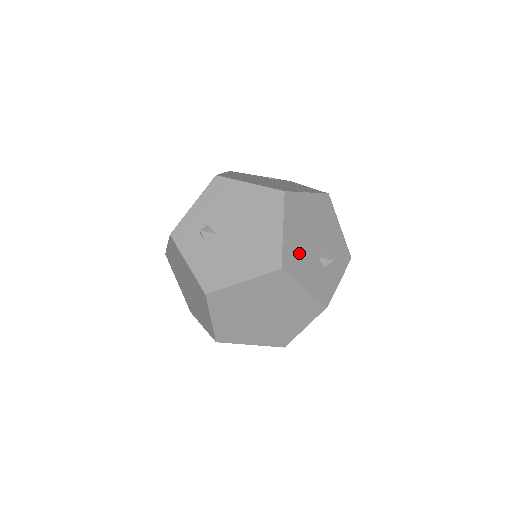
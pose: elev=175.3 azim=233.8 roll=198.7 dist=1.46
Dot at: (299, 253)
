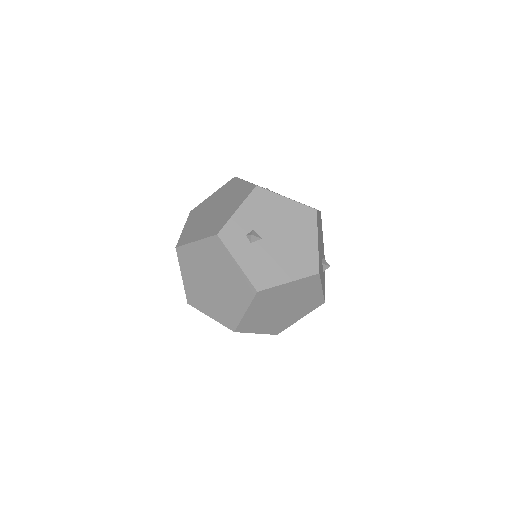
Dot at: (320, 260)
